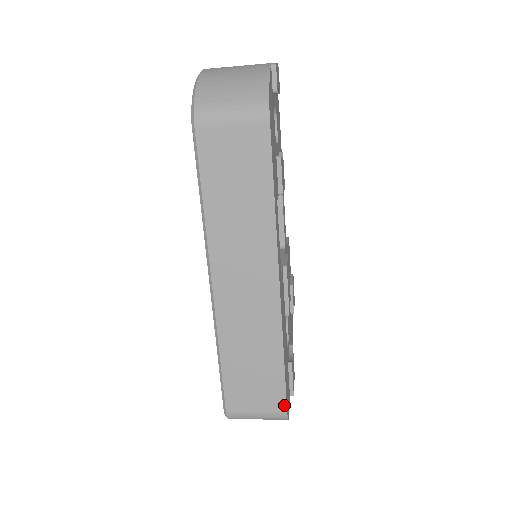
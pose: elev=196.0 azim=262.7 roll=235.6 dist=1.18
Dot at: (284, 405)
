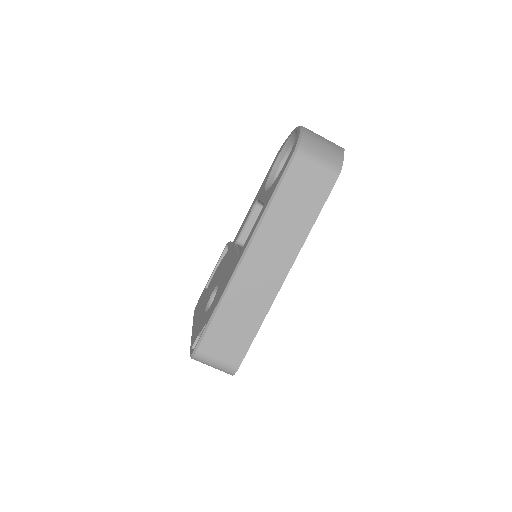
Dot at: (240, 362)
